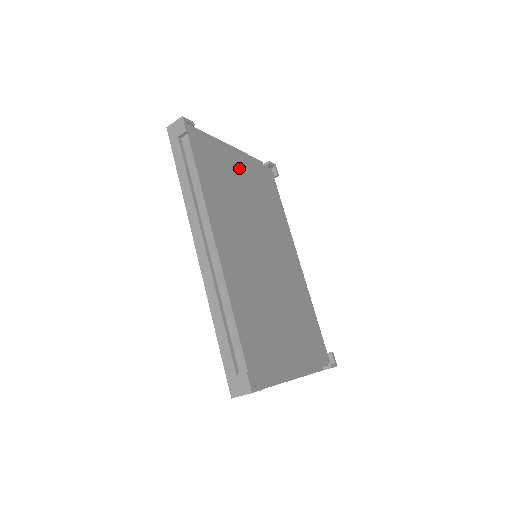
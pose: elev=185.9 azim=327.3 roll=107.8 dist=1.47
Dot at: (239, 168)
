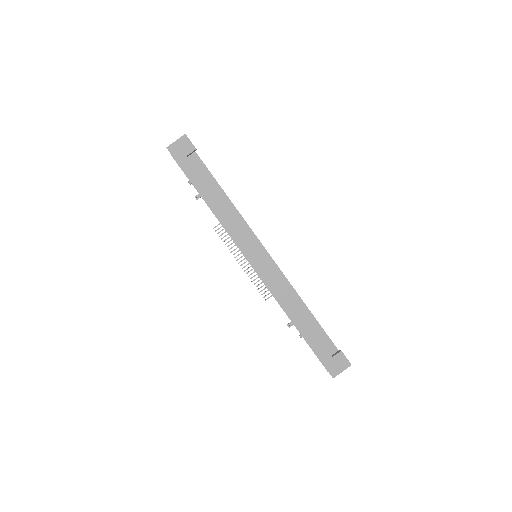
Dot at: occluded
